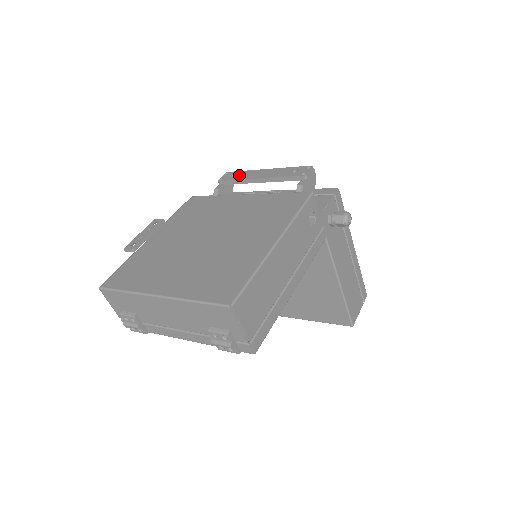
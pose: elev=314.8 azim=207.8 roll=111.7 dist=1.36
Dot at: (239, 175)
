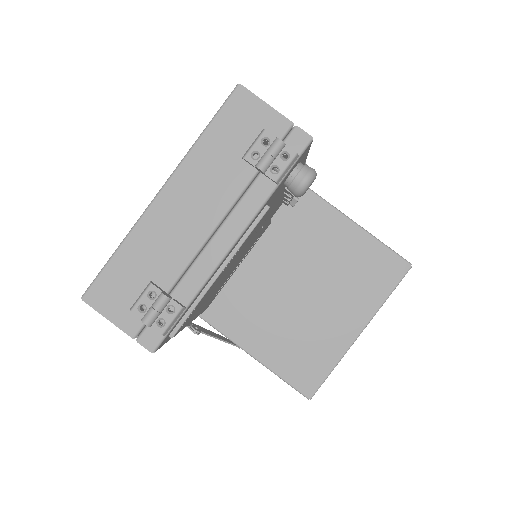
Dot at: occluded
